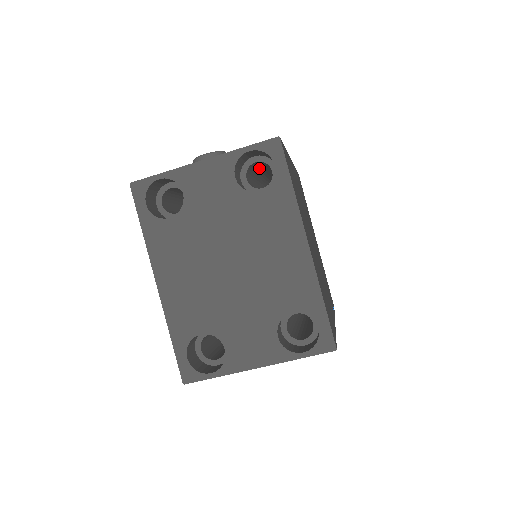
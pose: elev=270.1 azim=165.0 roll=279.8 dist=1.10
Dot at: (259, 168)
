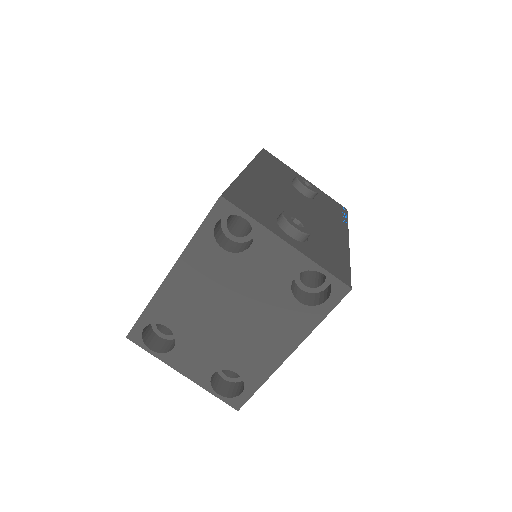
Dot at: occluded
